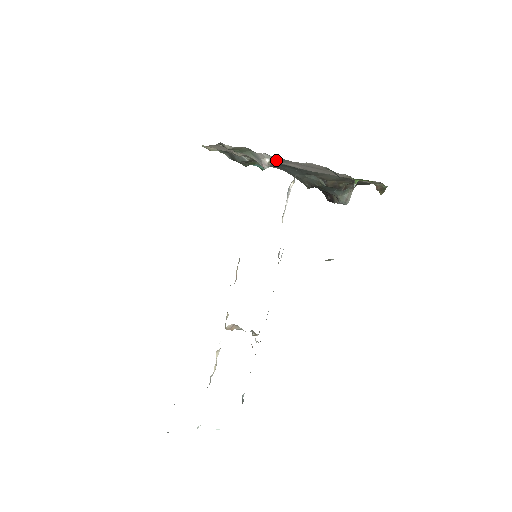
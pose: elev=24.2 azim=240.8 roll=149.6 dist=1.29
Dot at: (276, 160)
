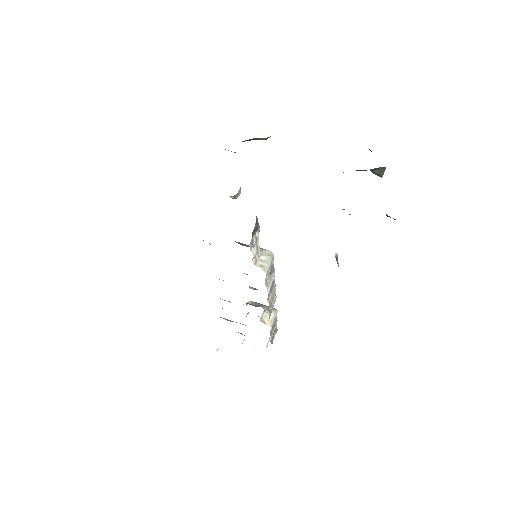
Dot at: occluded
